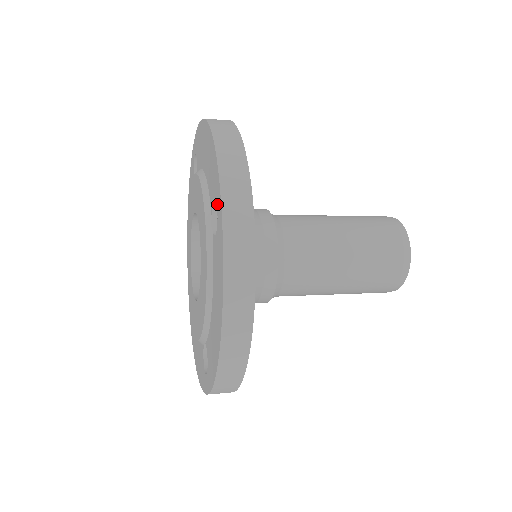
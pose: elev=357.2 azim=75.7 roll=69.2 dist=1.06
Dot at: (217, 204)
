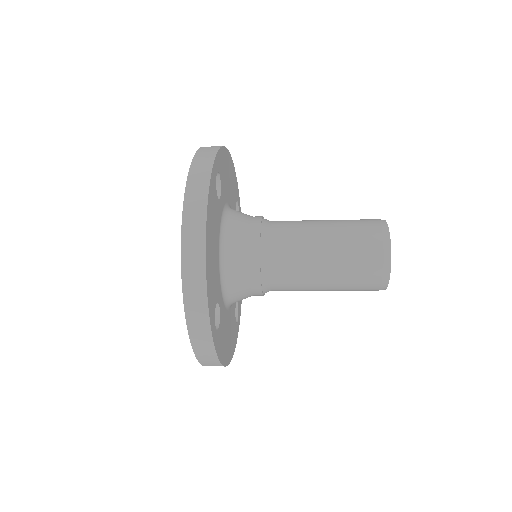
Dot at: occluded
